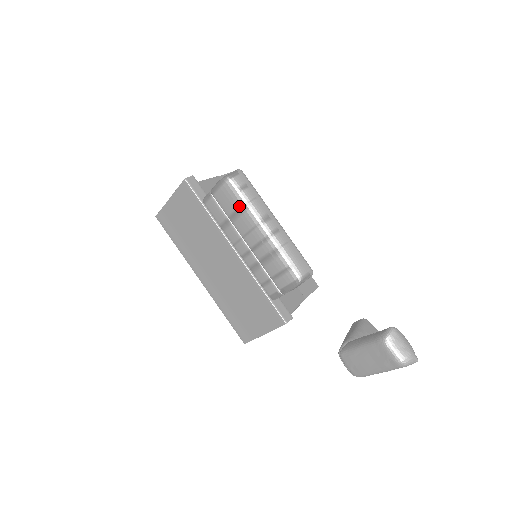
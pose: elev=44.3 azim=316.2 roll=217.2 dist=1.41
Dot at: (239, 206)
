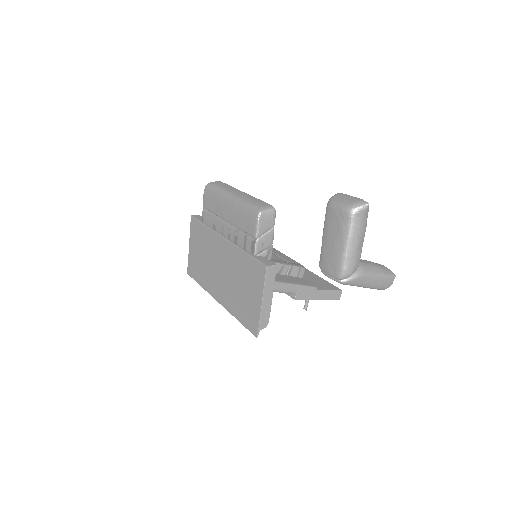
Dot at: (215, 195)
